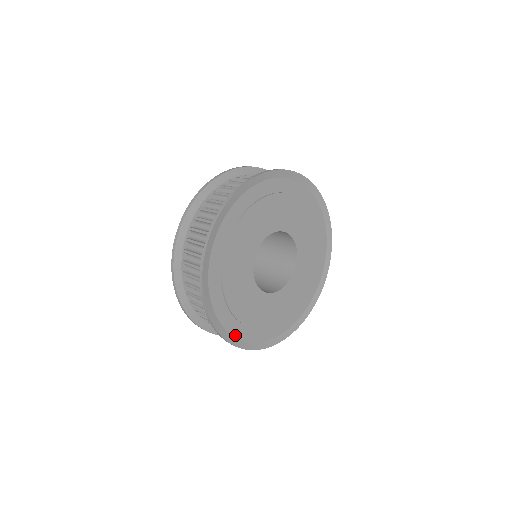
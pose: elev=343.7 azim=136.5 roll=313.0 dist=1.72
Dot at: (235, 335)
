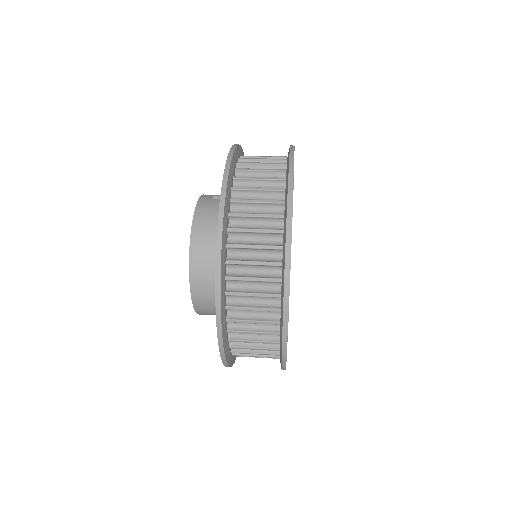
Dot at: occluded
